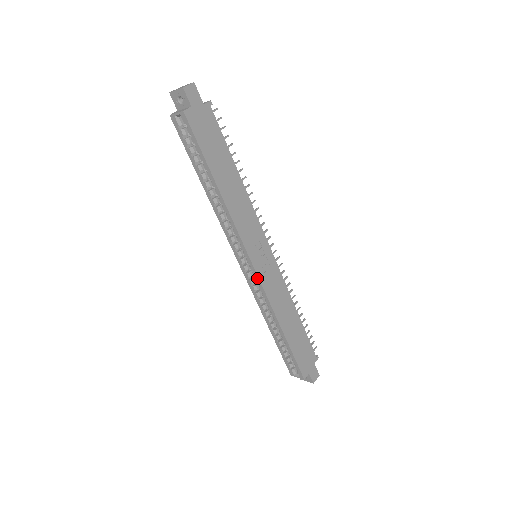
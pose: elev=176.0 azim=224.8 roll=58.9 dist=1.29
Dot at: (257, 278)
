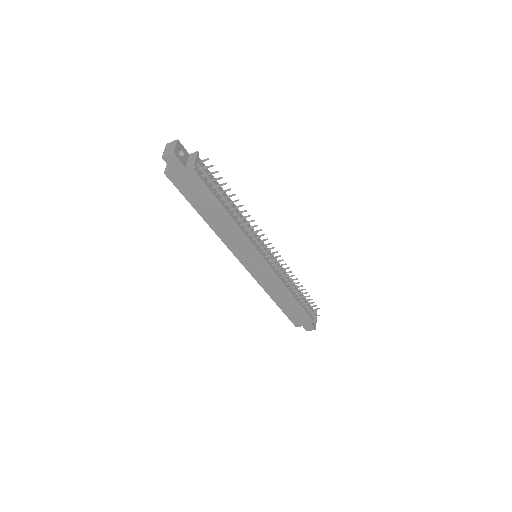
Dot at: (249, 271)
